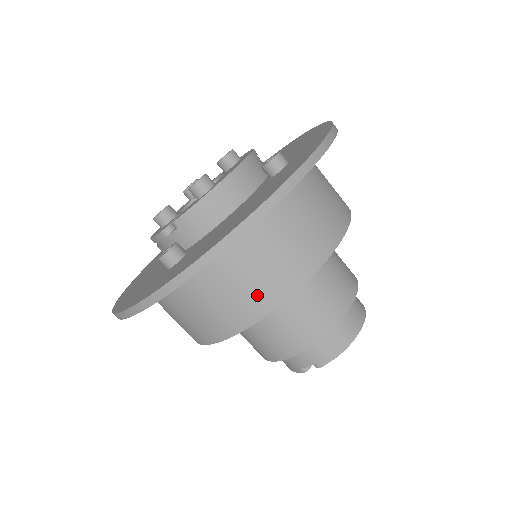
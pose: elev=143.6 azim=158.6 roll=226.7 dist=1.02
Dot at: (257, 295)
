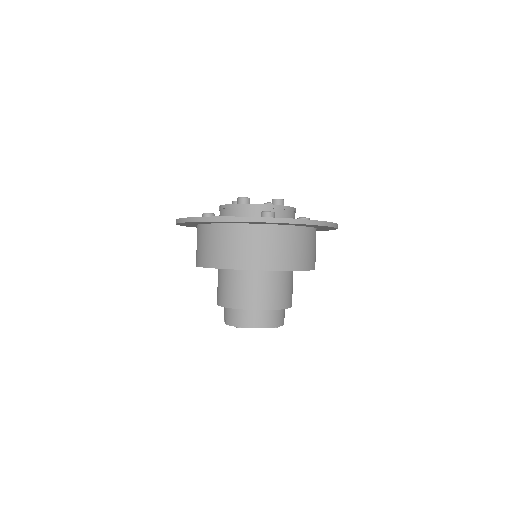
Dot at: (206, 256)
